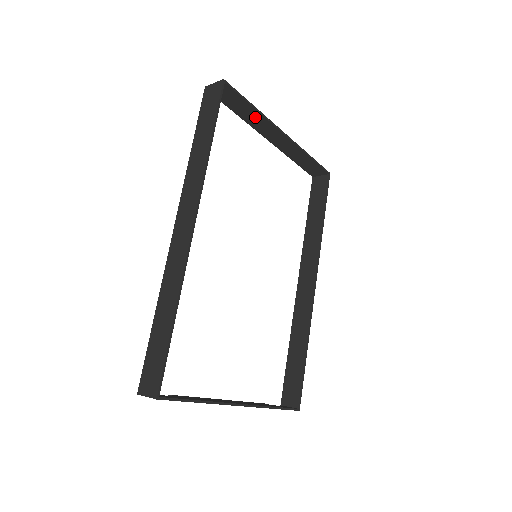
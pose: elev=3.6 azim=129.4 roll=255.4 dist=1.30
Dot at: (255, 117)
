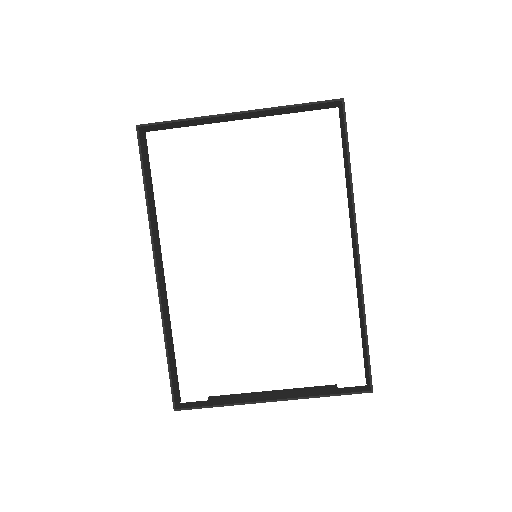
Dot at: (198, 121)
